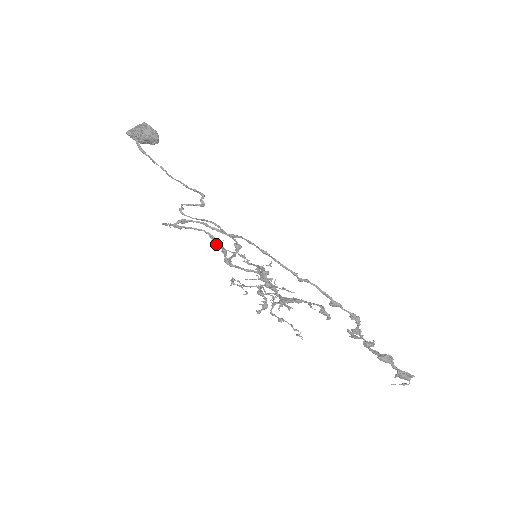
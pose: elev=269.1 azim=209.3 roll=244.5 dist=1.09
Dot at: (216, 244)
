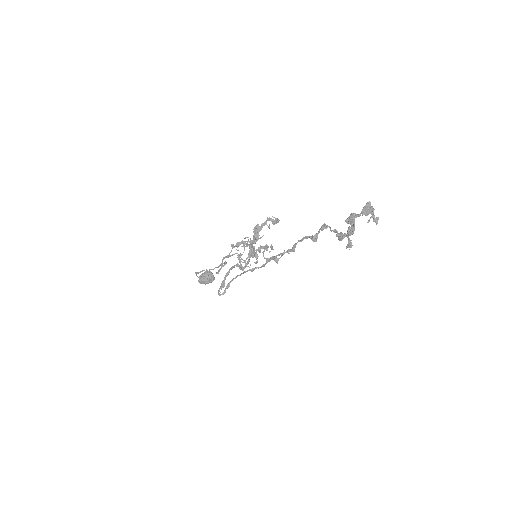
Dot at: (233, 267)
